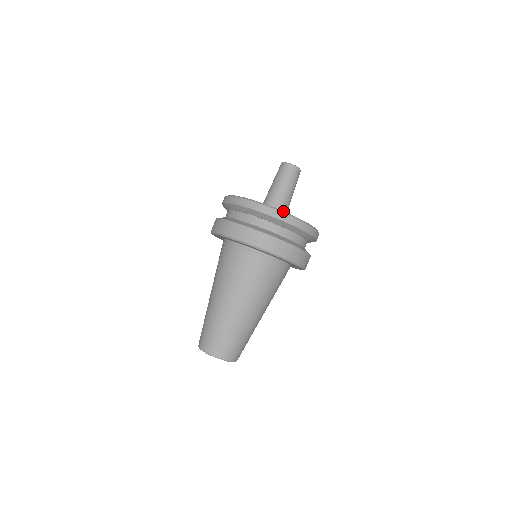
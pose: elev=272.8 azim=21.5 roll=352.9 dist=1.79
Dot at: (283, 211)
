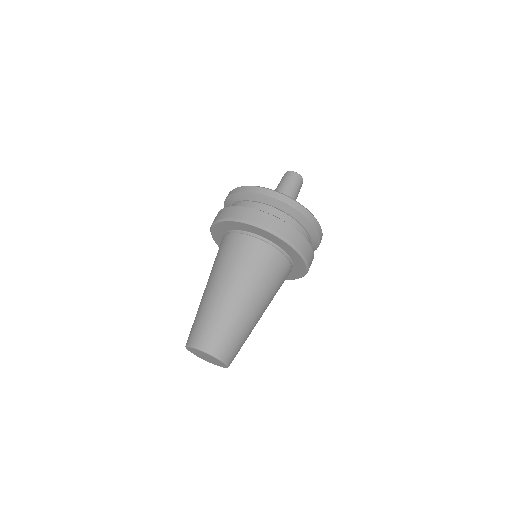
Dot at: (257, 186)
